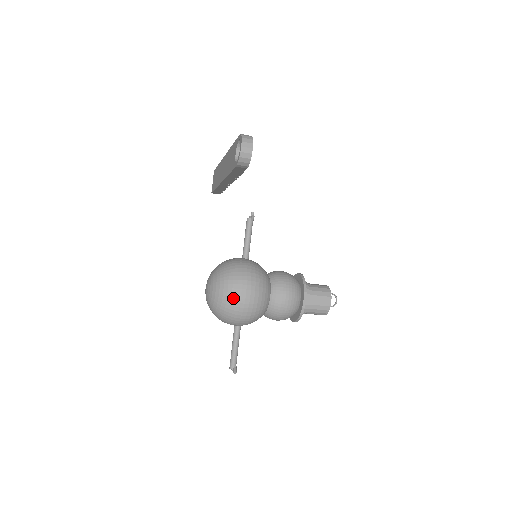
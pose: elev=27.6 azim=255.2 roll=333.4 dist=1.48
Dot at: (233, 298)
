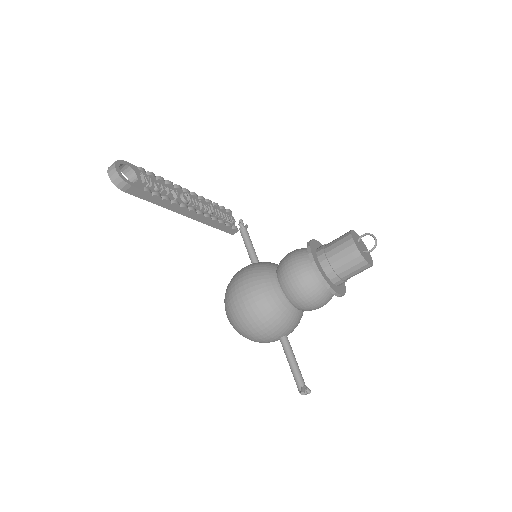
Dot at: (234, 309)
